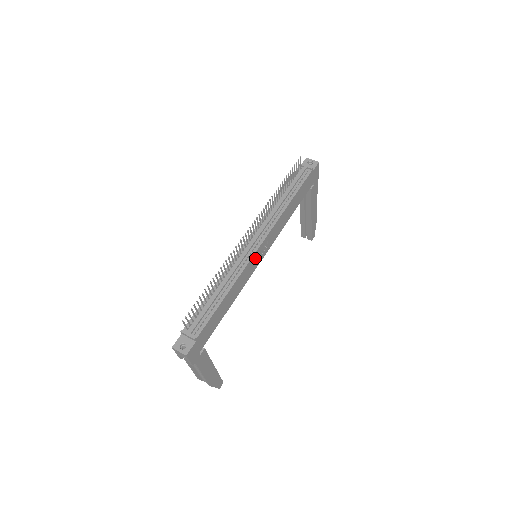
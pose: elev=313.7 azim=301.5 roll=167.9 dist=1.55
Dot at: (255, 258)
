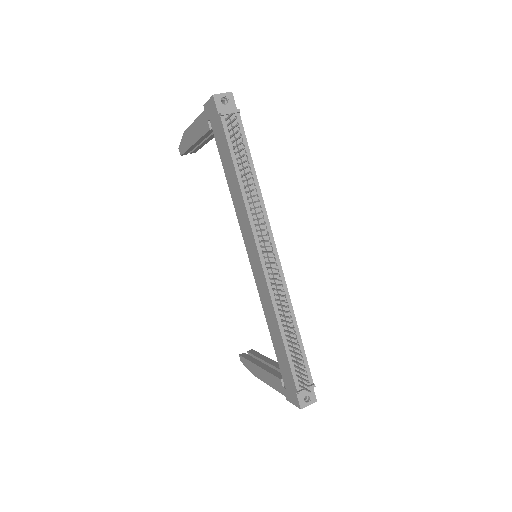
Dot at: occluded
